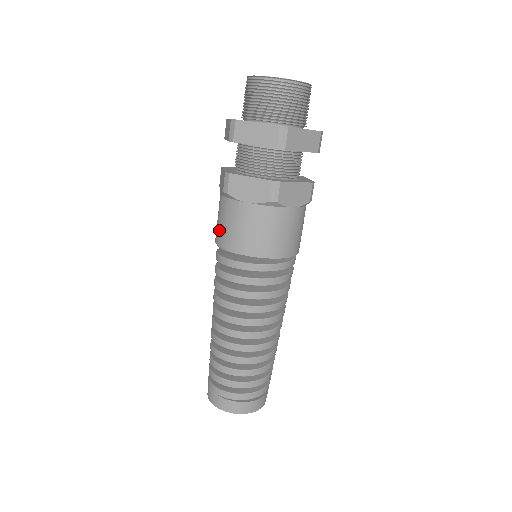
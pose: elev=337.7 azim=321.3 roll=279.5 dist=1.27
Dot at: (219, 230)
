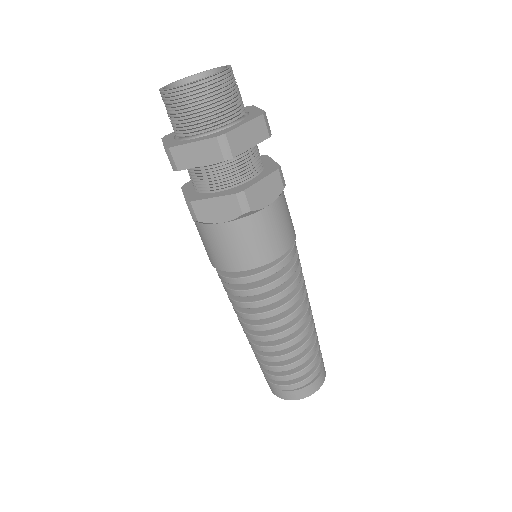
Dot at: (208, 253)
